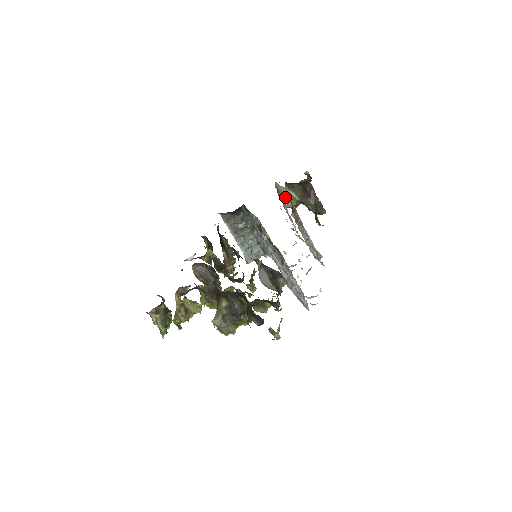
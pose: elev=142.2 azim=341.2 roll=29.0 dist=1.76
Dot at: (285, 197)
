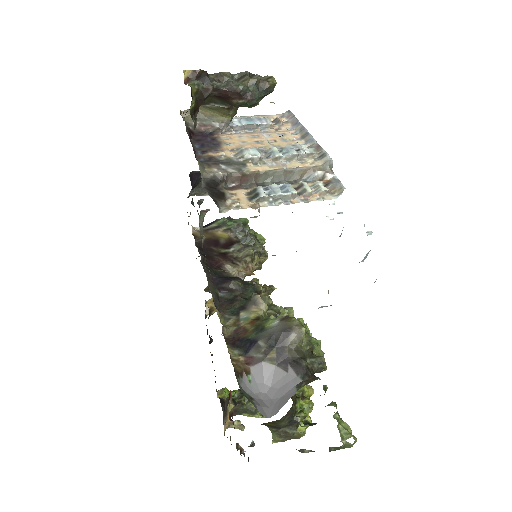
Dot at: (212, 116)
